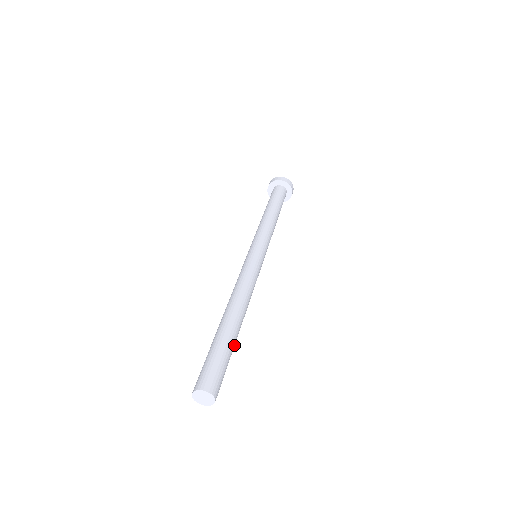
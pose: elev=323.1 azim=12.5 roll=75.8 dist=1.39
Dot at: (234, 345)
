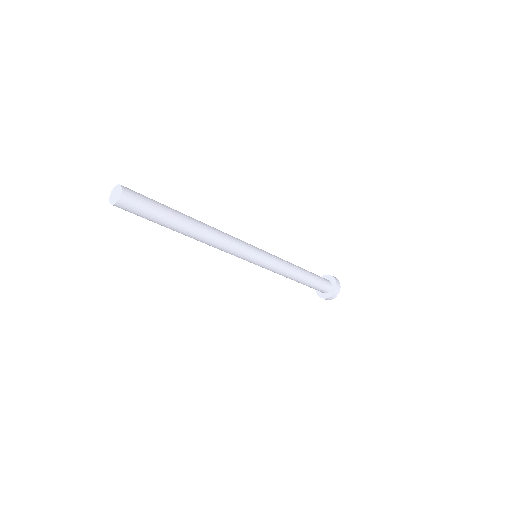
Dot at: (172, 222)
